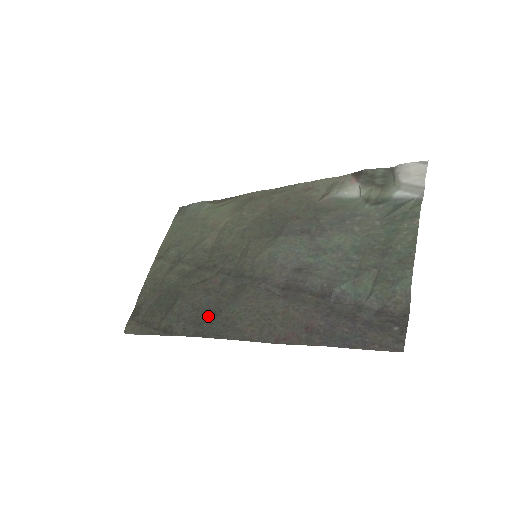
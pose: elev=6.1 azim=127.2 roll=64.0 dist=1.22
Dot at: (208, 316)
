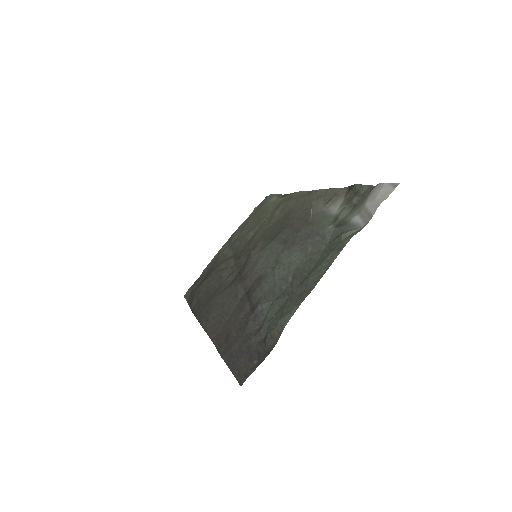
Dot at: (206, 300)
